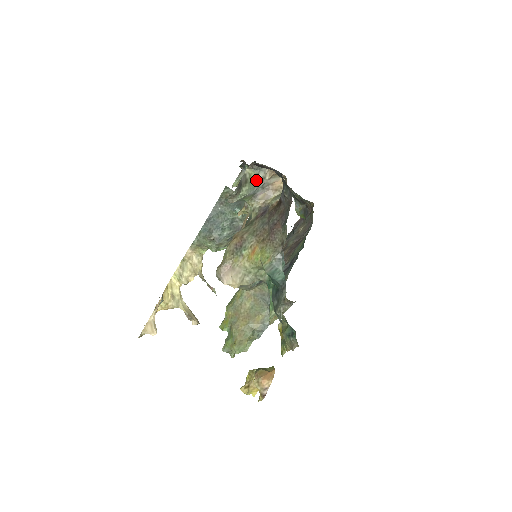
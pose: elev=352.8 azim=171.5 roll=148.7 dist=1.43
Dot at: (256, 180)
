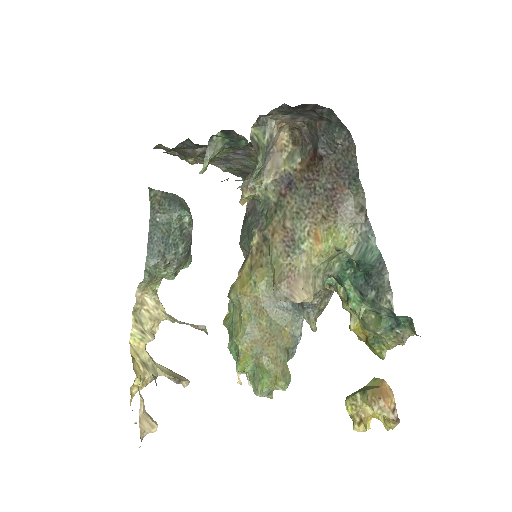
Dot at: (264, 142)
